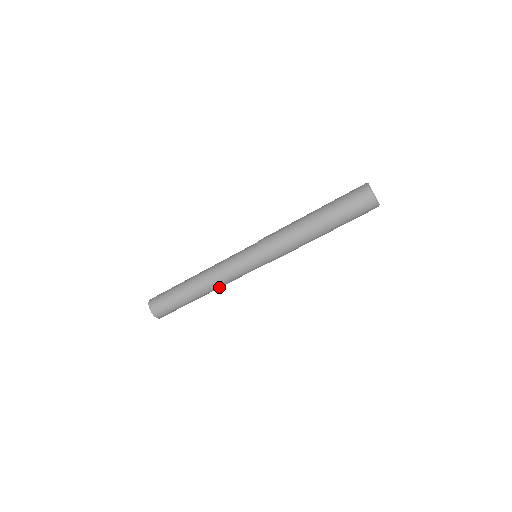
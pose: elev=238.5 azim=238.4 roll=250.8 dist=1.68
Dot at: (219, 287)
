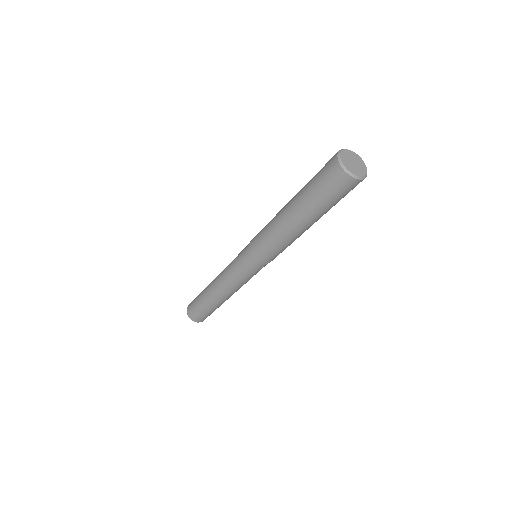
Dot at: occluded
